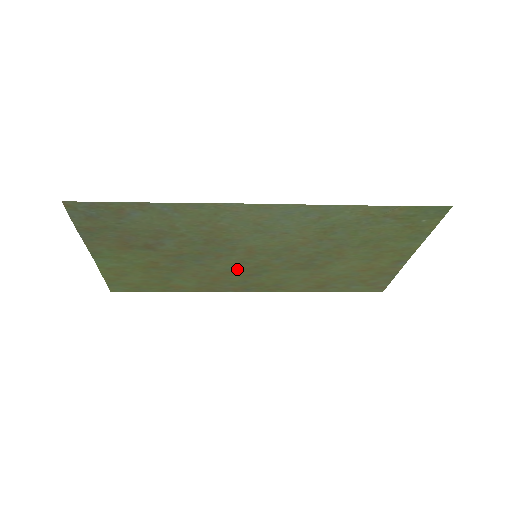
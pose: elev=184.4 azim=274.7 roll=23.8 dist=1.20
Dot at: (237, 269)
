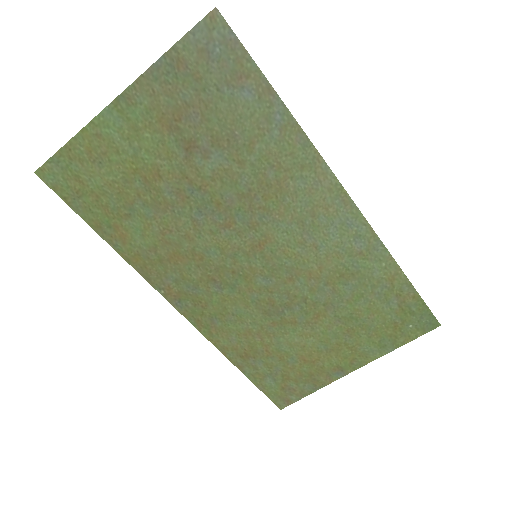
Dot at: (215, 260)
